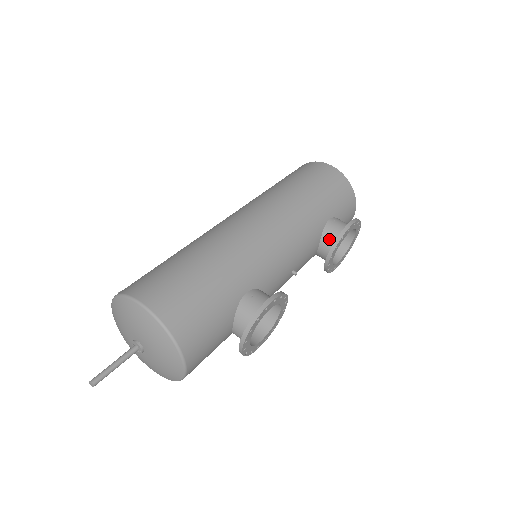
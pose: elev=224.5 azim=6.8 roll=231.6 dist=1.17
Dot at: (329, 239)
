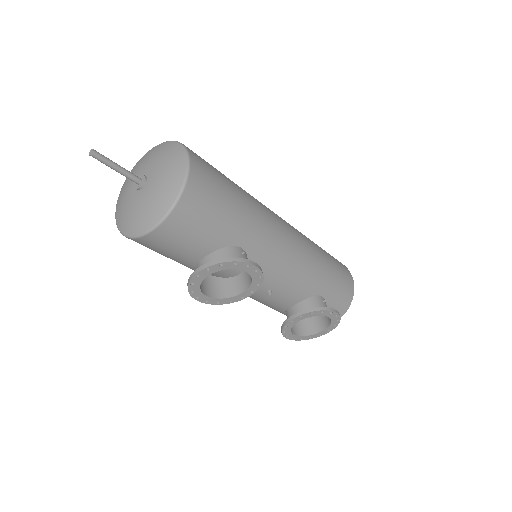
Dot at: (311, 305)
